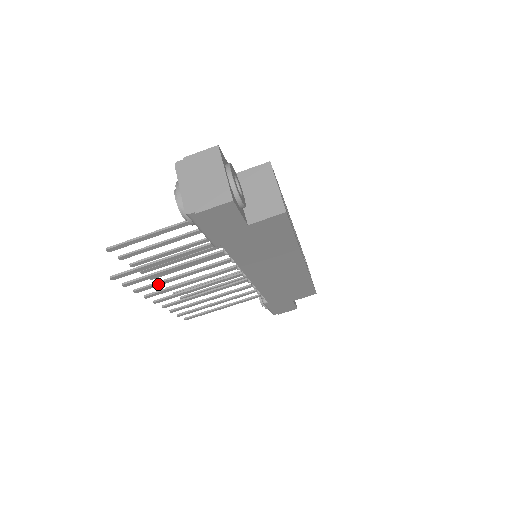
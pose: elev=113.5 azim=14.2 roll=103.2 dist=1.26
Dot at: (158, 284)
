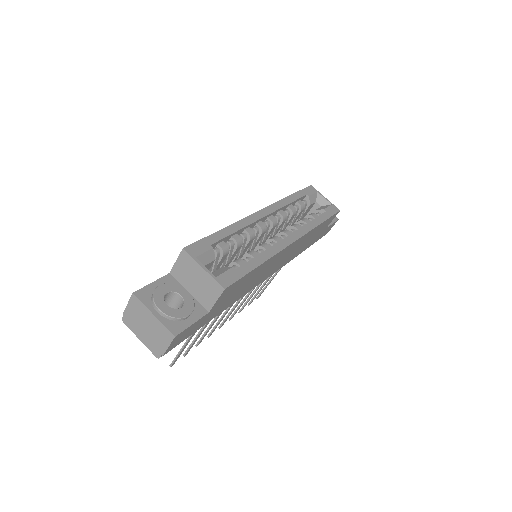
Dot at: (206, 334)
